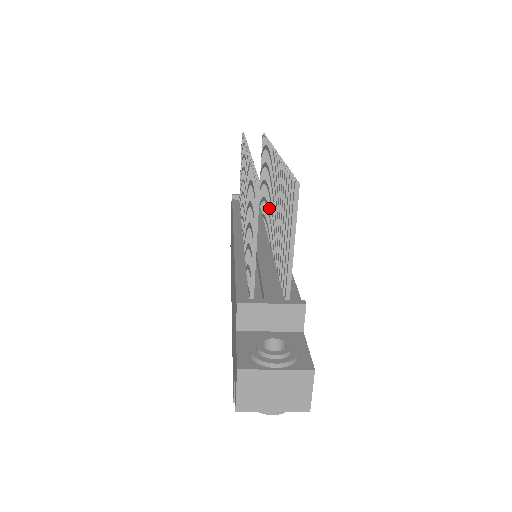
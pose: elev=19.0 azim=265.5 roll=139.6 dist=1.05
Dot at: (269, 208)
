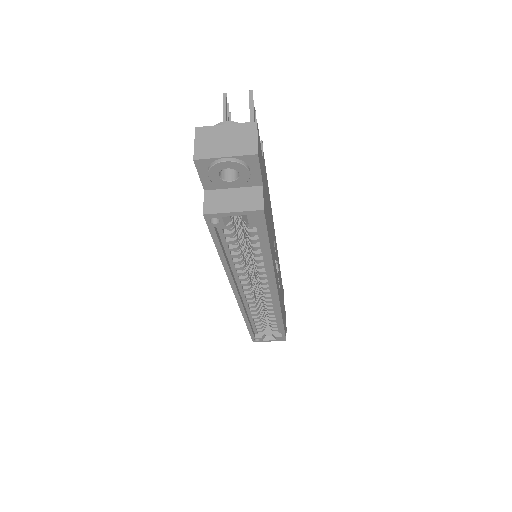
Dot at: occluded
